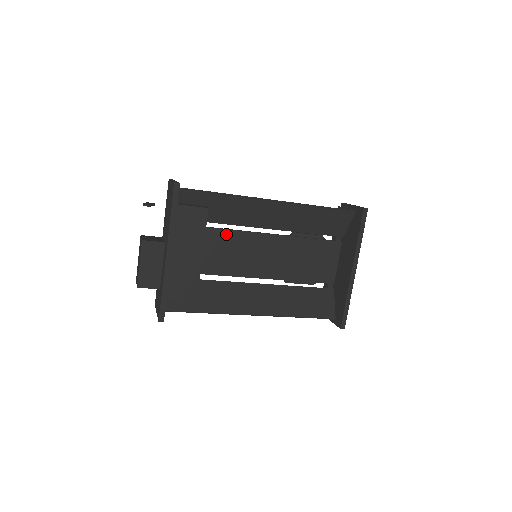
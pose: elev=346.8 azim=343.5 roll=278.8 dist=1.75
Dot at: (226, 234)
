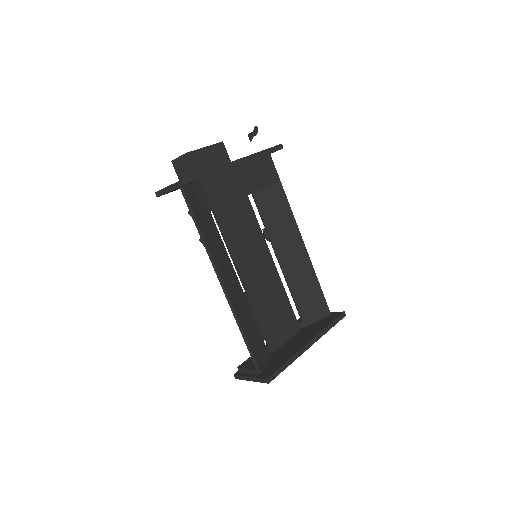
Dot at: (253, 220)
